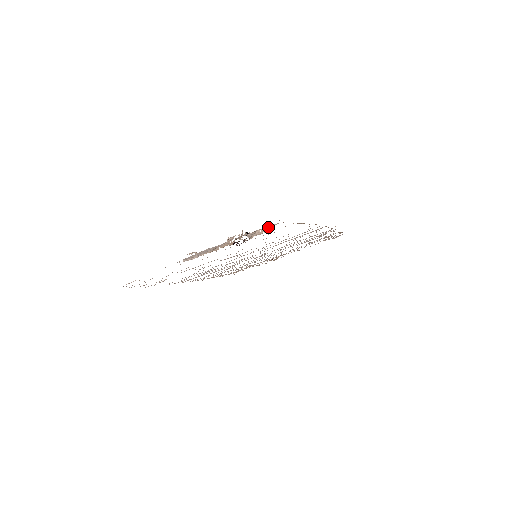
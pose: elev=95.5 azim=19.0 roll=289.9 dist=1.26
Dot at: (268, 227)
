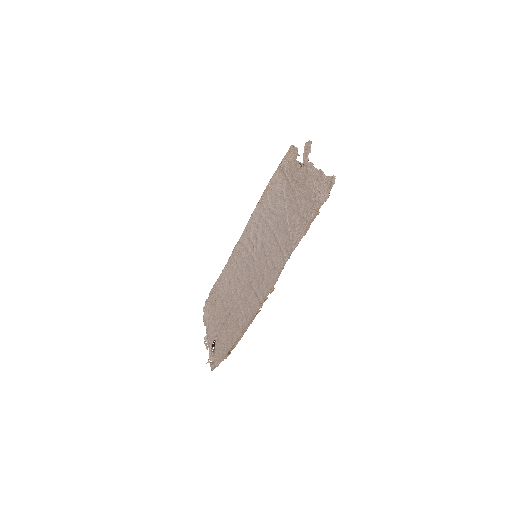
Dot at: (214, 364)
